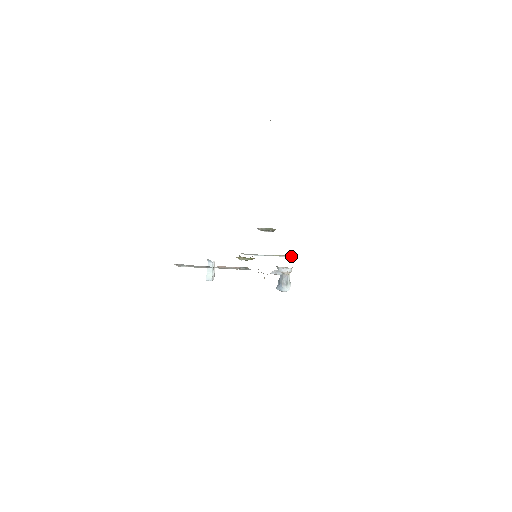
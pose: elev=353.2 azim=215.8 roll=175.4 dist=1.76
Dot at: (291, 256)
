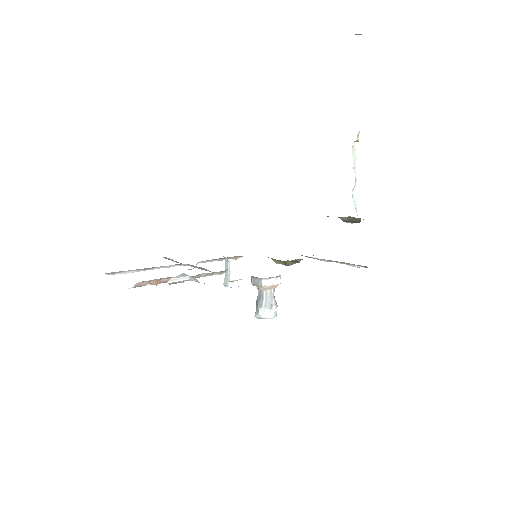
Dot at: (362, 266)
